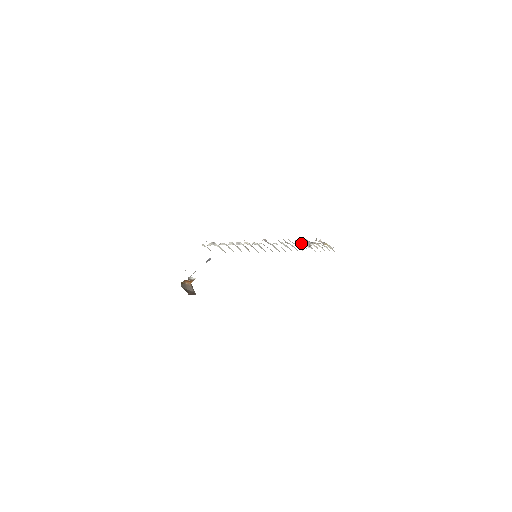
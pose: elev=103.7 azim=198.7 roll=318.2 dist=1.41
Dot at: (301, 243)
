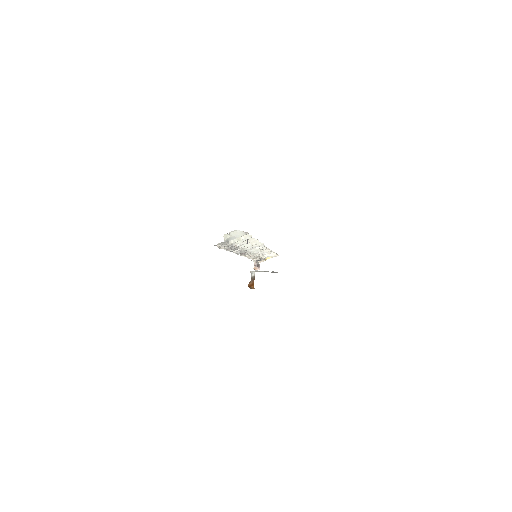
Dot at: occluded
